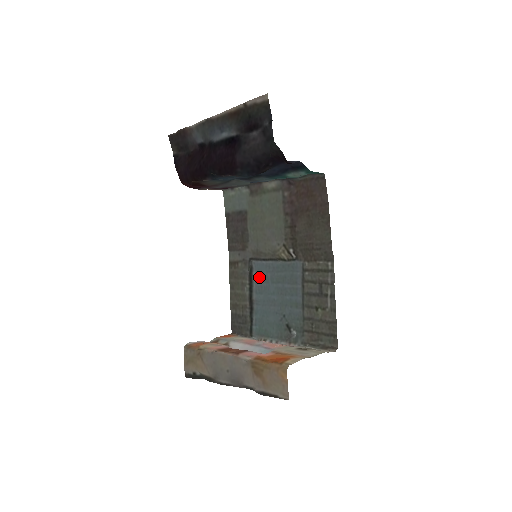
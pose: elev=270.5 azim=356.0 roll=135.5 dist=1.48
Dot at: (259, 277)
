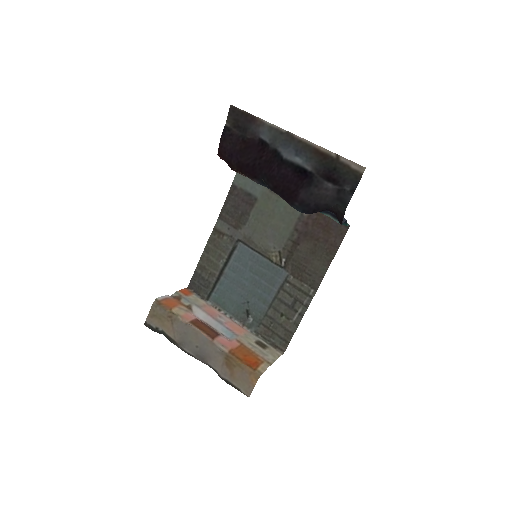
Dot at: (239, 258)
